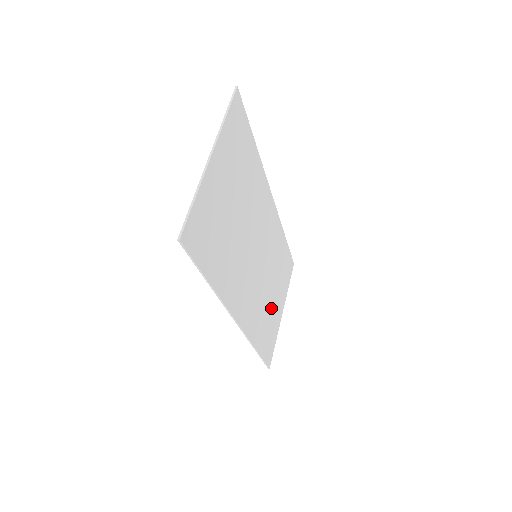
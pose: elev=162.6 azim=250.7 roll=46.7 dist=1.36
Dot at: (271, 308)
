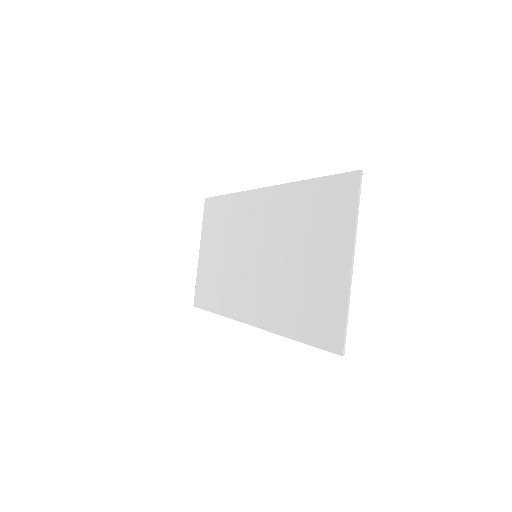
Dot at: (216, 266)
